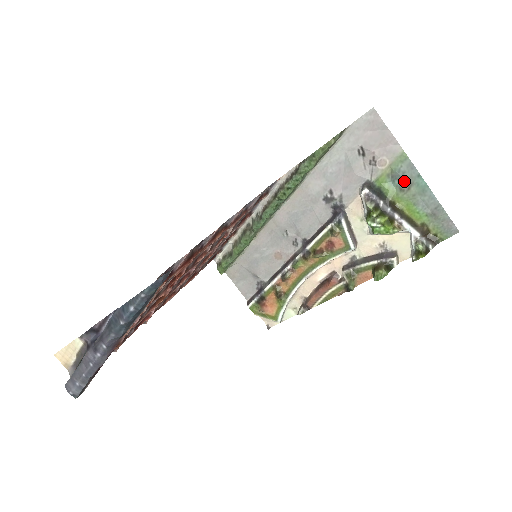
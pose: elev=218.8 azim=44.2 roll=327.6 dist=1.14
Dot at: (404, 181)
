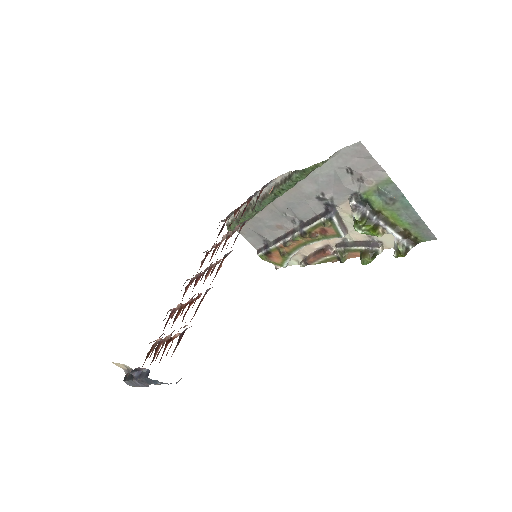
Dot at: (389, 198)
